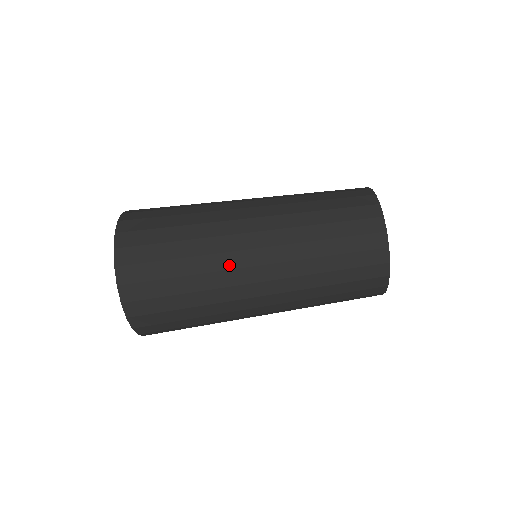
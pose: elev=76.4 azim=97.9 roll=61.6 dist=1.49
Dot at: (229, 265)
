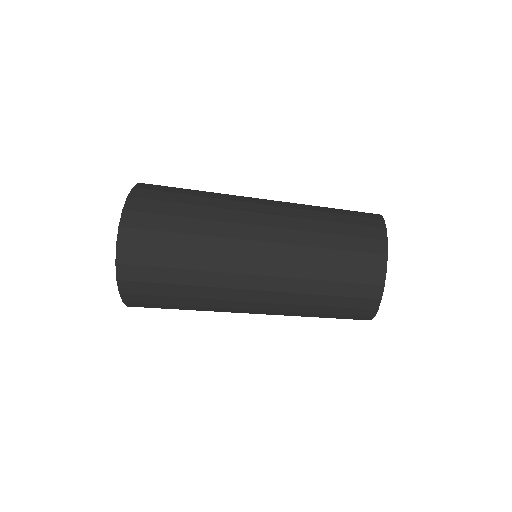
Dot at: (238, 196)
